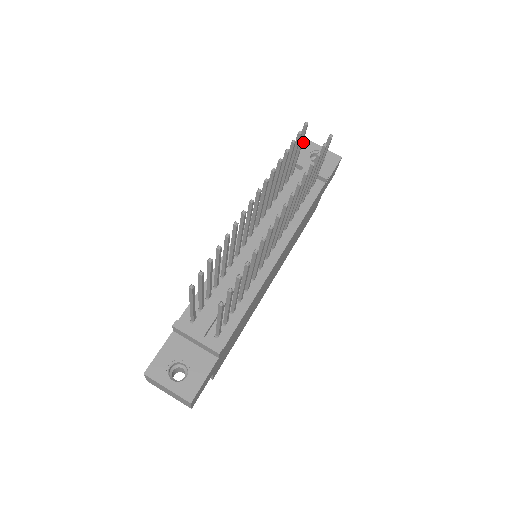
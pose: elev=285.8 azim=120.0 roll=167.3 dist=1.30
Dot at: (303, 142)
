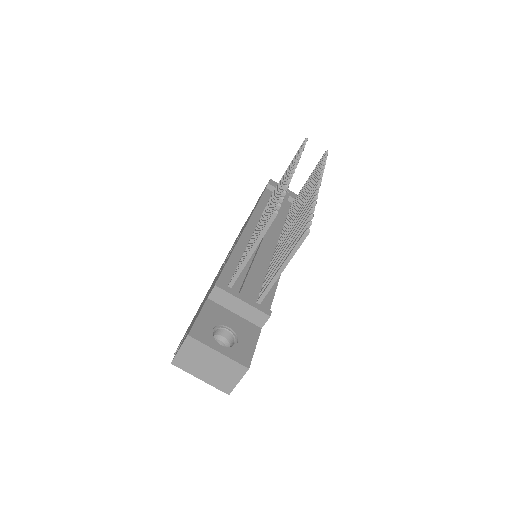
Dot at: (269, 180)
